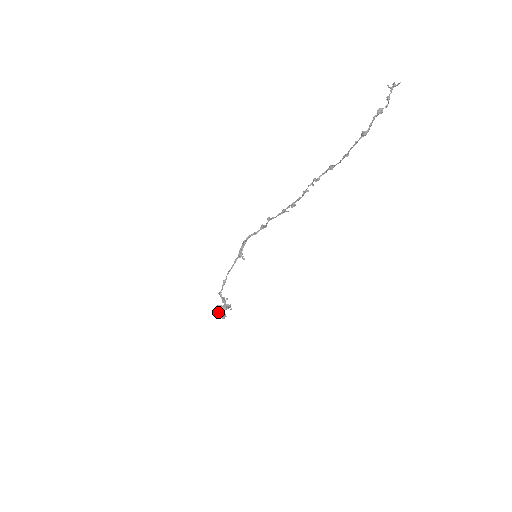
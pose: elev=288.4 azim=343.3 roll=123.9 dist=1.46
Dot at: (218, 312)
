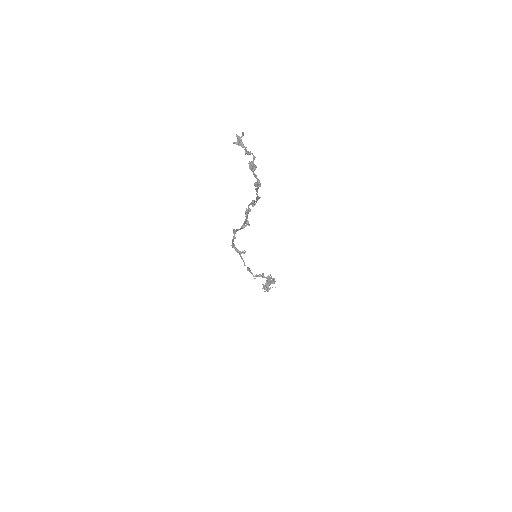
Dot at: (268, 290)
